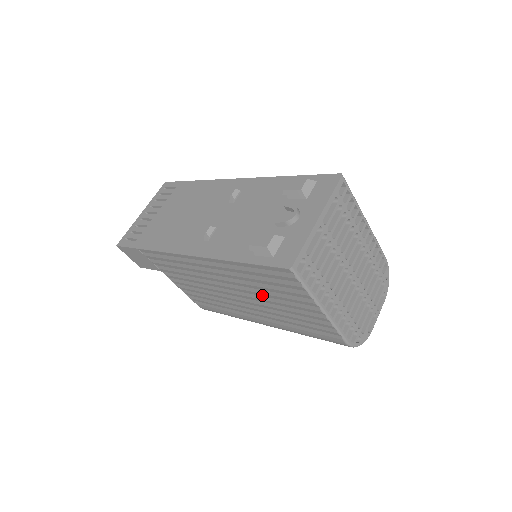
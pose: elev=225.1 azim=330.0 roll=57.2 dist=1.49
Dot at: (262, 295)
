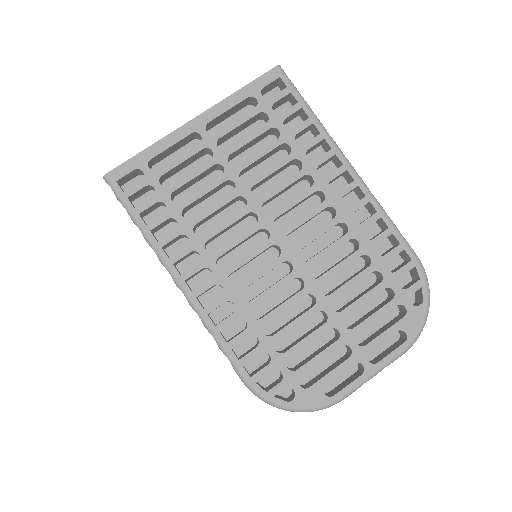
Dot at: occluded
